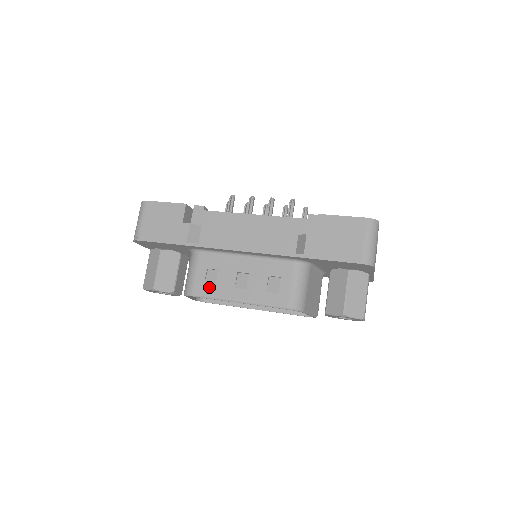
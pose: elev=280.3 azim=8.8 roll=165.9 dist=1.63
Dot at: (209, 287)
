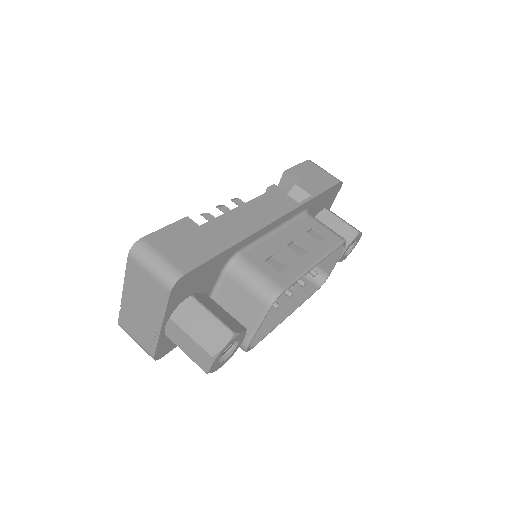
Dot at: (286, 271)
